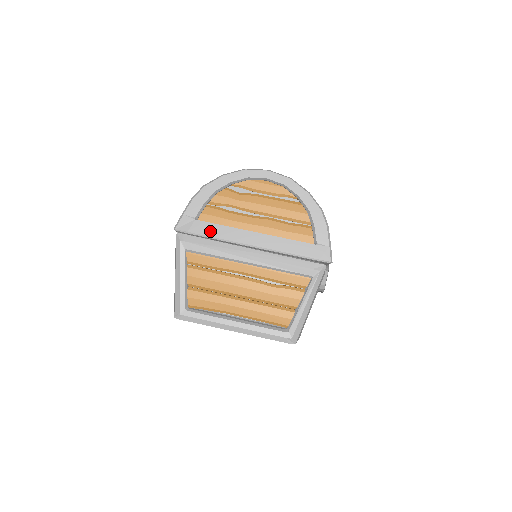
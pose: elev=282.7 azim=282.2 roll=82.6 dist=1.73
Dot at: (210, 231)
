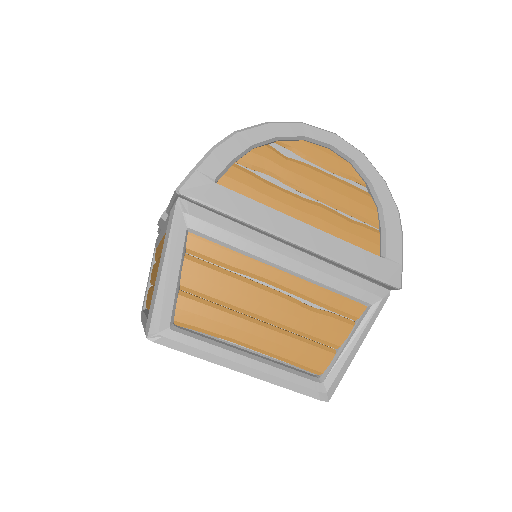
Dot at: (236, 206)
